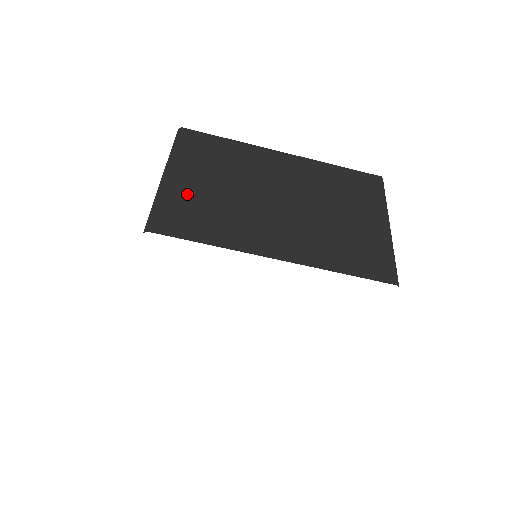
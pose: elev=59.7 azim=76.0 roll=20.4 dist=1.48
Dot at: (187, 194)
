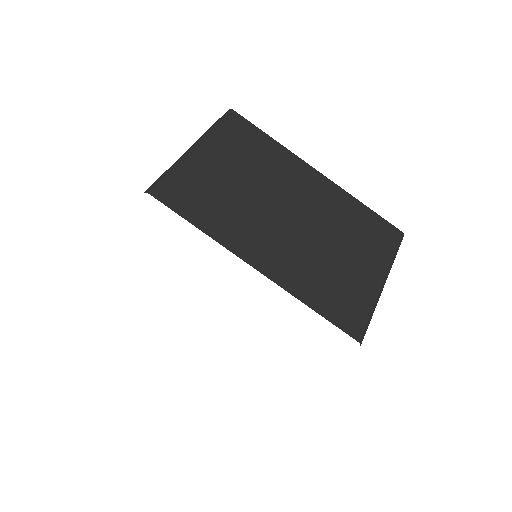
Dot at: (203, 173)
